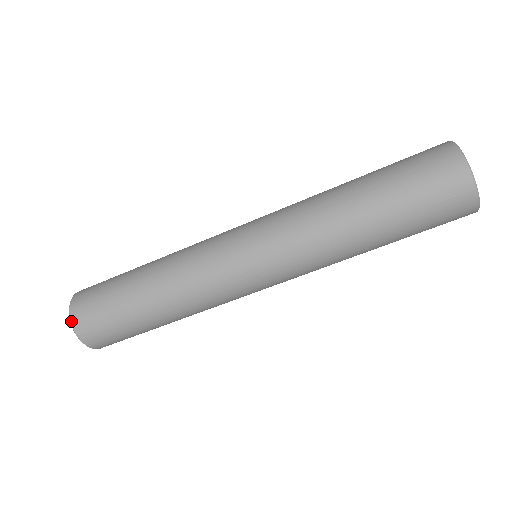
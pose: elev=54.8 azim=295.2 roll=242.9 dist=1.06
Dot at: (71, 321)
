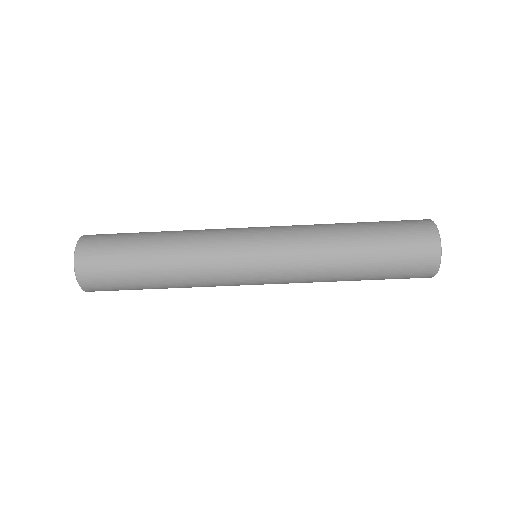
Dot at: (75, 258)
